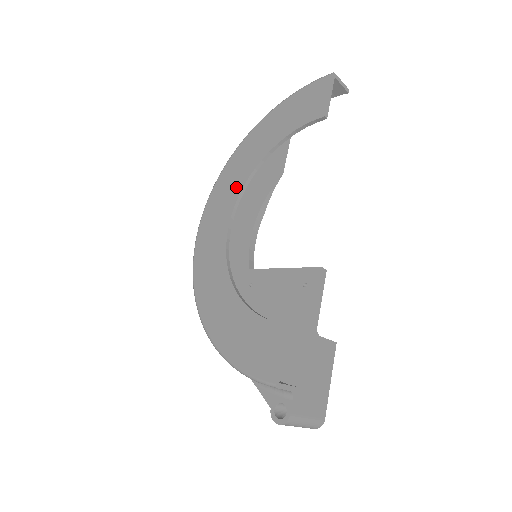
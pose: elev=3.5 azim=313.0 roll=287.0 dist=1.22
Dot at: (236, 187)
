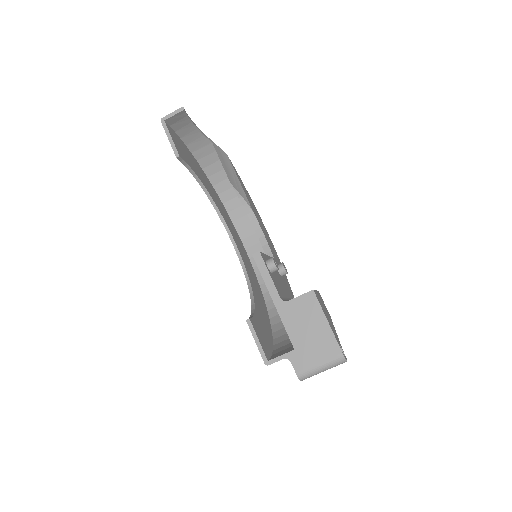
Dot at: occluded
